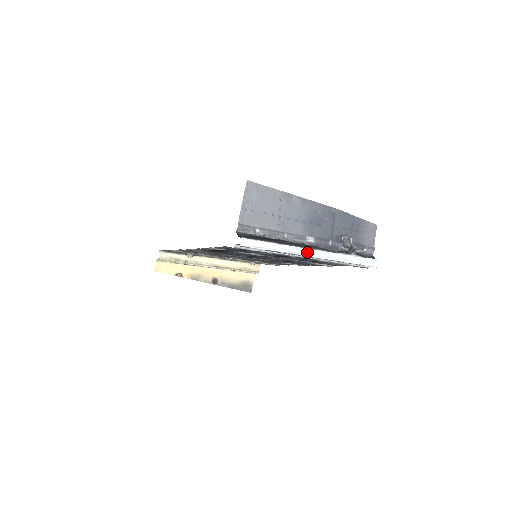
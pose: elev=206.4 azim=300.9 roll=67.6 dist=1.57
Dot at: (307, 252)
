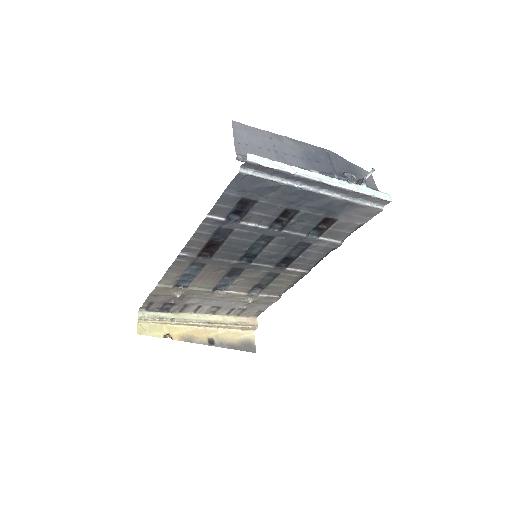
Dot at: (318, 176)
